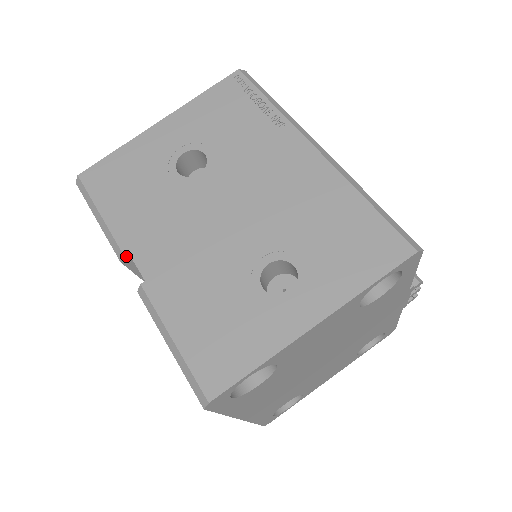
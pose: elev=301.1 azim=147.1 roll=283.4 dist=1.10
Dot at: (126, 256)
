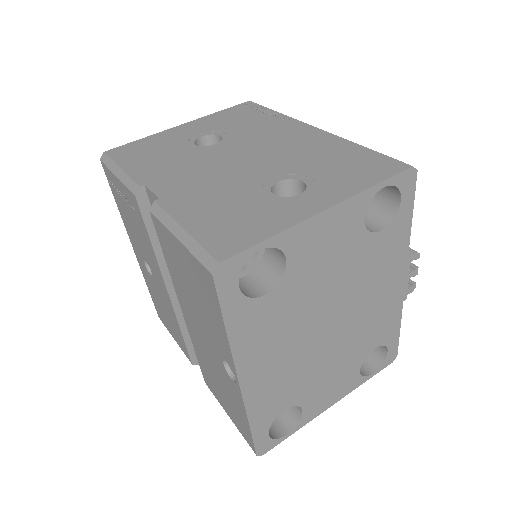
Dot at: (141, 190)
